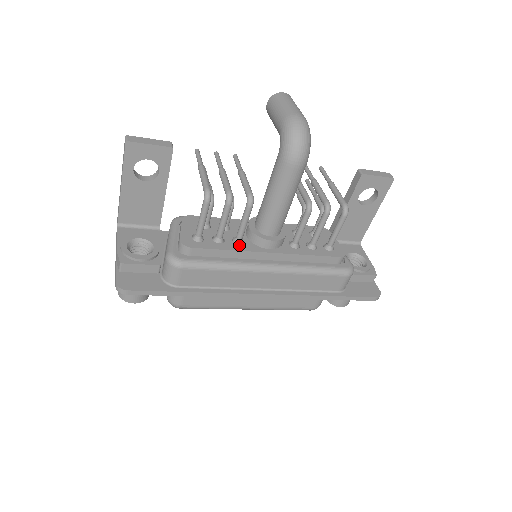
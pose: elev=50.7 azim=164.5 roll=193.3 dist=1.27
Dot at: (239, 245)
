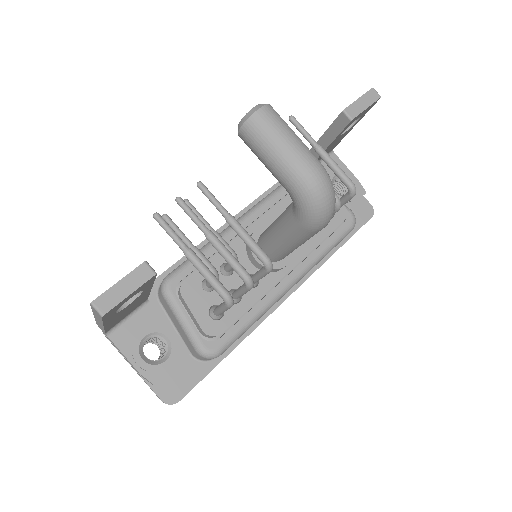
Dot at: (257, 287)
